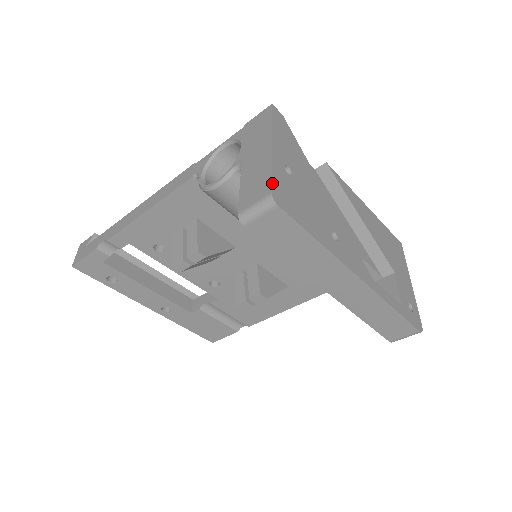
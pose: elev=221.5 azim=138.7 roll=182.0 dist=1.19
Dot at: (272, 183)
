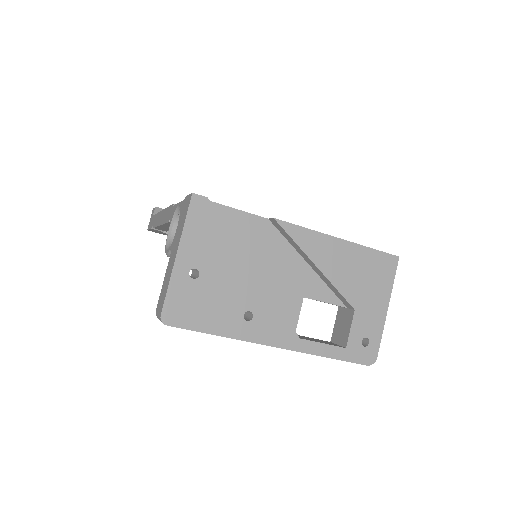
Dot at: (164, 304)
